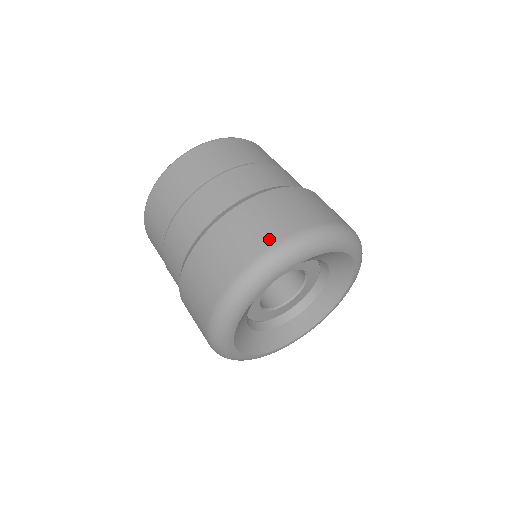
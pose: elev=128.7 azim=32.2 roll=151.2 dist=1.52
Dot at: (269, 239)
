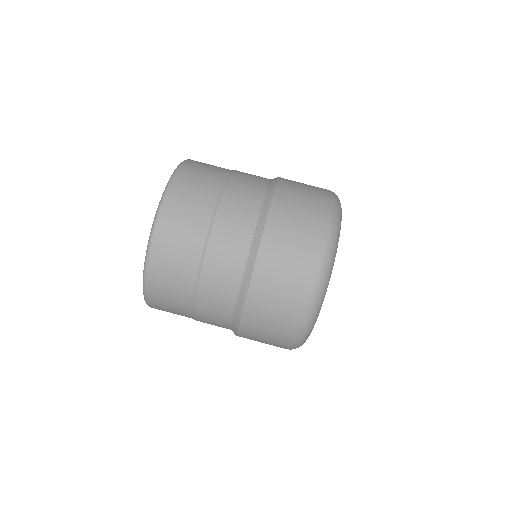
Dot at: (322, 203)
